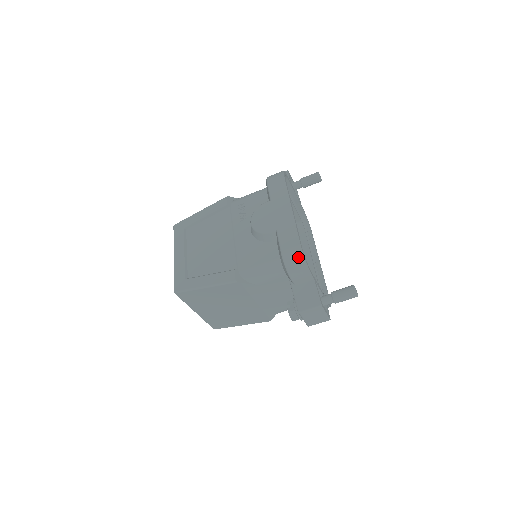
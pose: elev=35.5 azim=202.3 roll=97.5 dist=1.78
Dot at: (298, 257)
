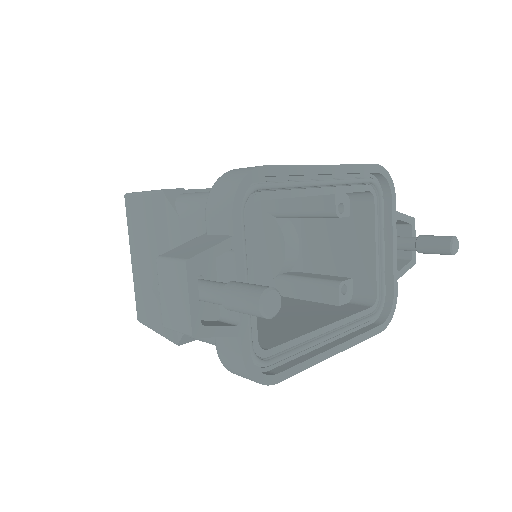
Dot at: (240, 174)
